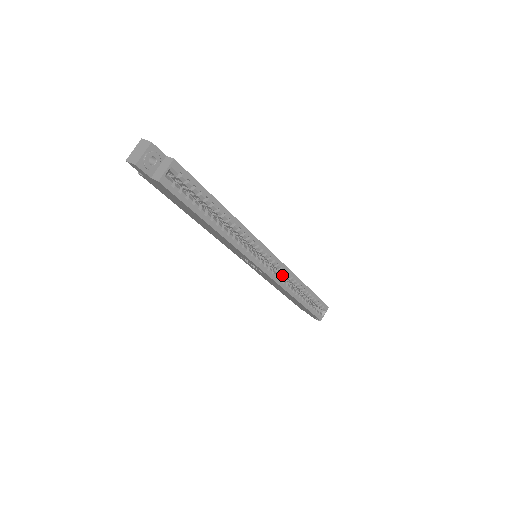
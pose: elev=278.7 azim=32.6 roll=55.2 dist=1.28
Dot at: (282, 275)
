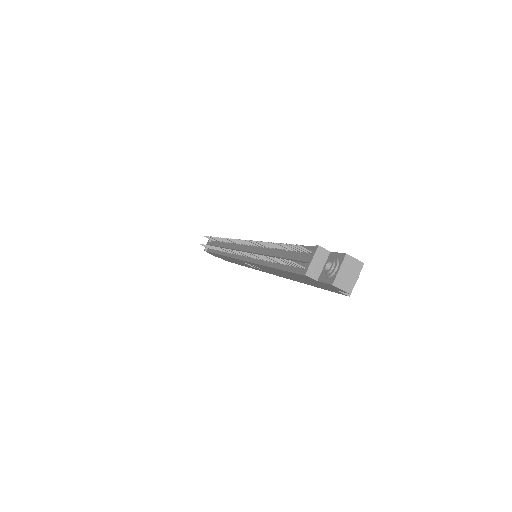
Dot at: occluded
